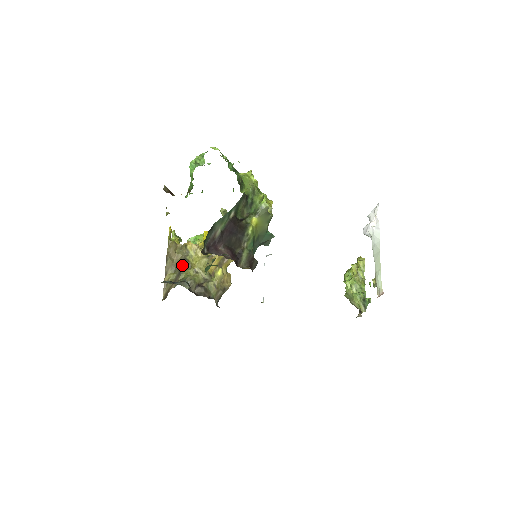
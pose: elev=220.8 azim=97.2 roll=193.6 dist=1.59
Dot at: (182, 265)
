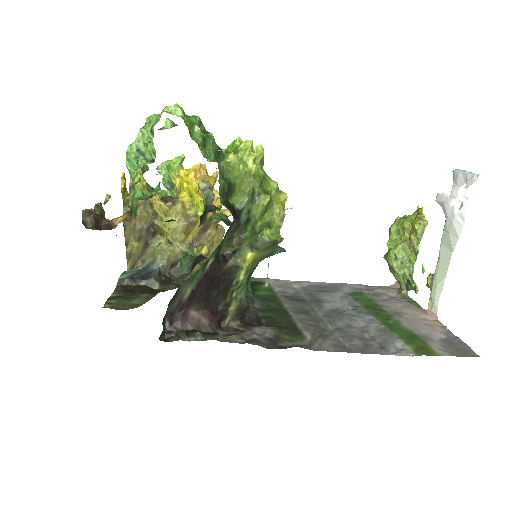
Dot at: (149, 233)
